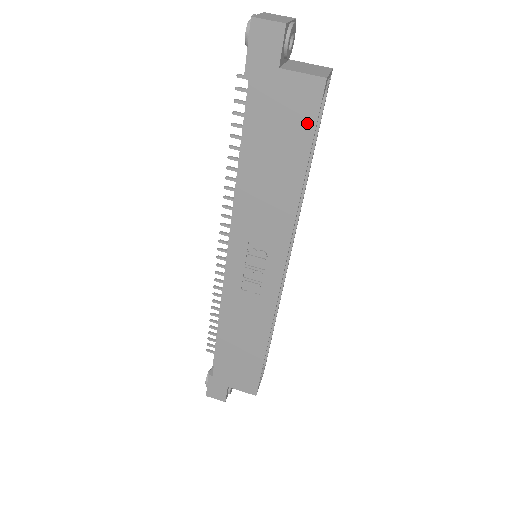
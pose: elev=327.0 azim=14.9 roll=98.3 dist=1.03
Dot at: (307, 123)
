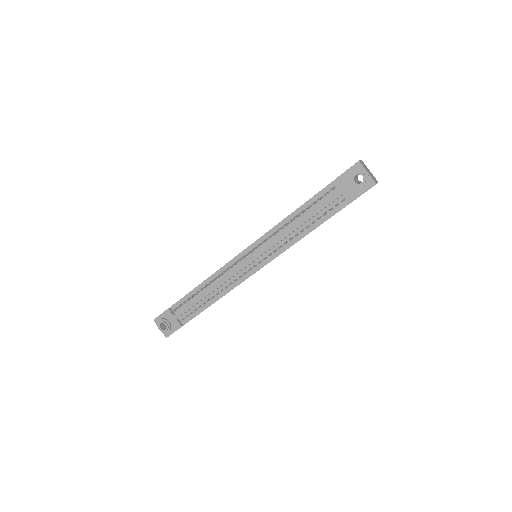
Dot at: occluded
